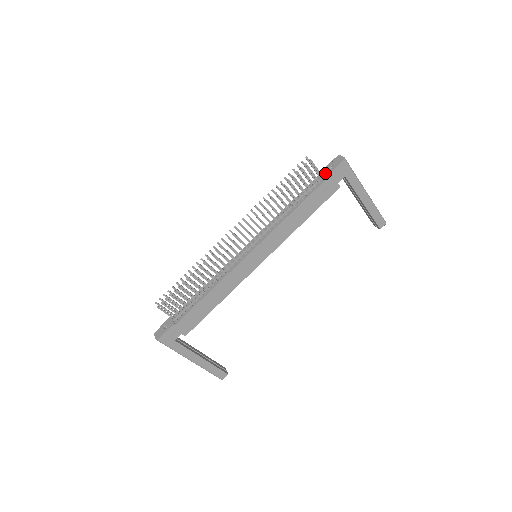
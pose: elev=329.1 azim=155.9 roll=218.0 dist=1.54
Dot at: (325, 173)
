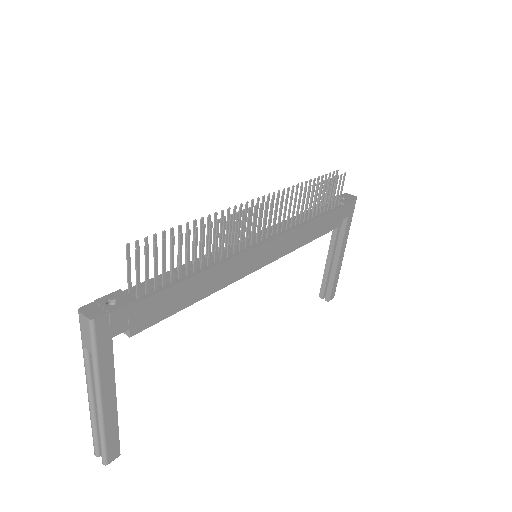
Dot at: (340, 201)
